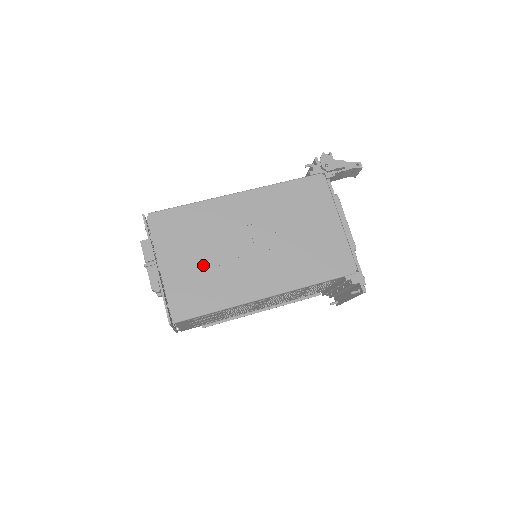
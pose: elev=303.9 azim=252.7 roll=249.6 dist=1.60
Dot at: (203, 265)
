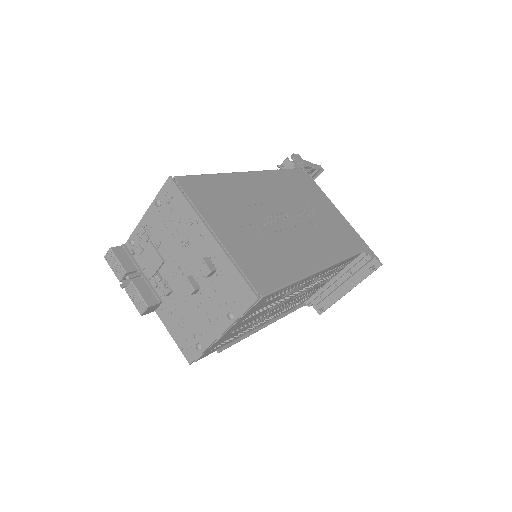
Dot at: (257, 235)
